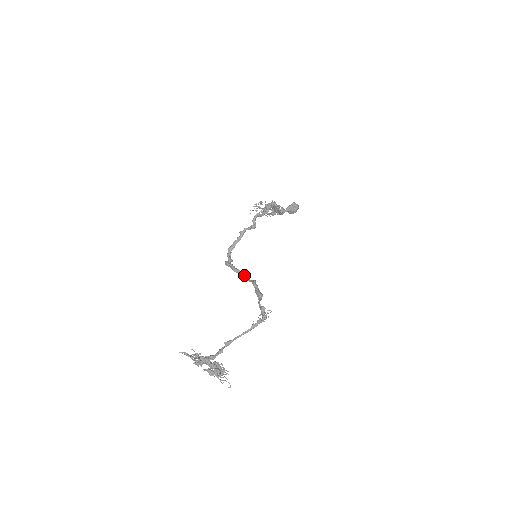
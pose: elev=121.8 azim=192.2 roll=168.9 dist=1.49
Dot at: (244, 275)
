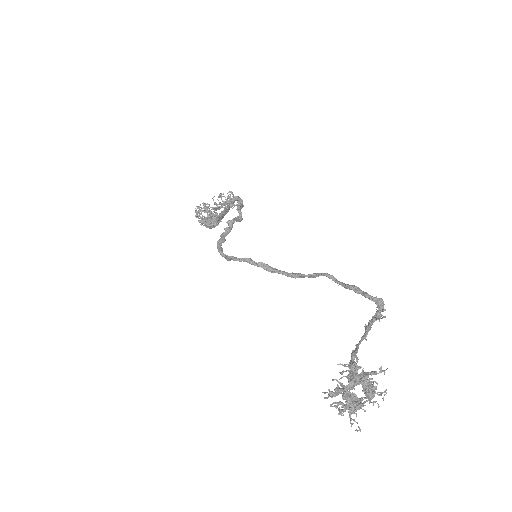
Dot at: (284, 271)
